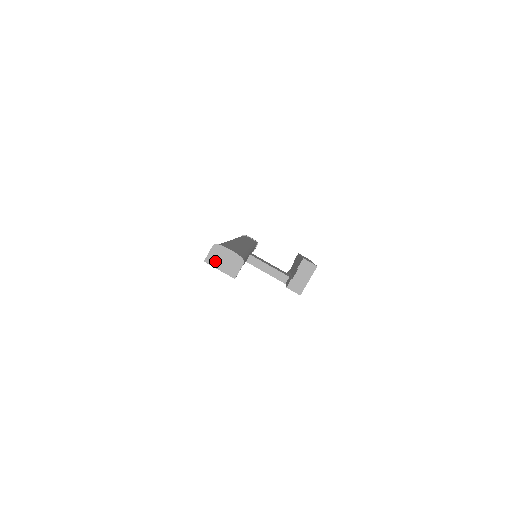
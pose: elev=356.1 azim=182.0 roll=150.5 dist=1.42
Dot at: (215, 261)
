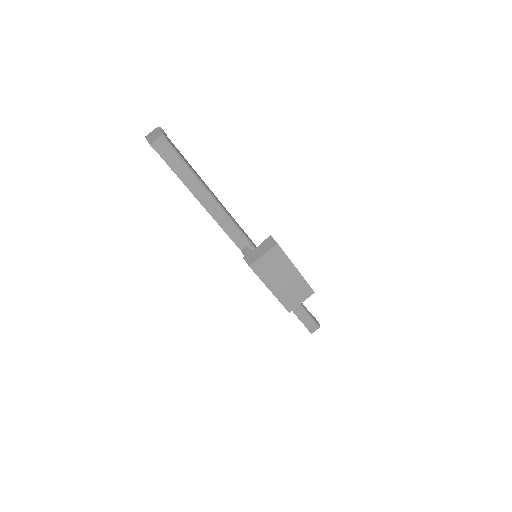
Dot at: (150, 136)
